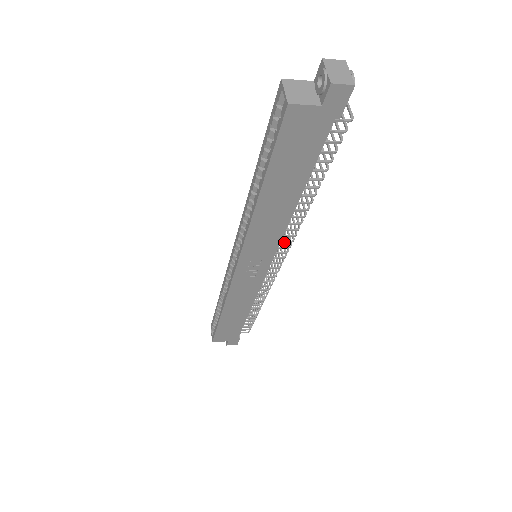
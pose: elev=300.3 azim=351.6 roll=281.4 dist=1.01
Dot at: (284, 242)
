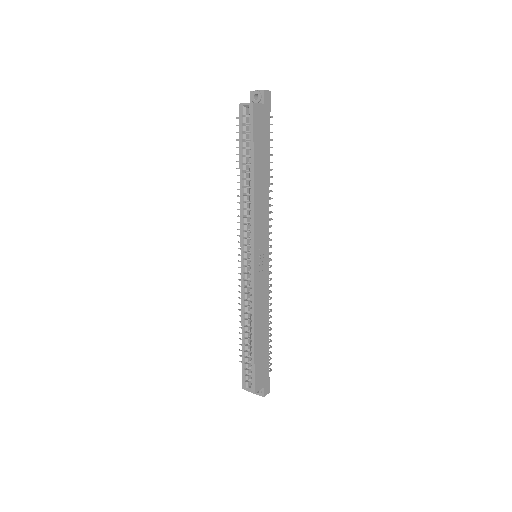
Dot at: (269, 227)
